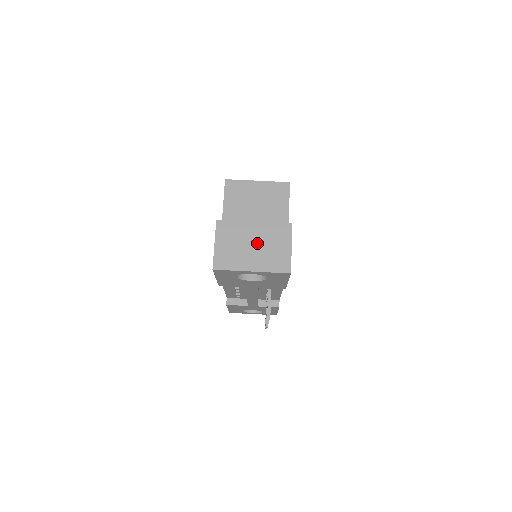
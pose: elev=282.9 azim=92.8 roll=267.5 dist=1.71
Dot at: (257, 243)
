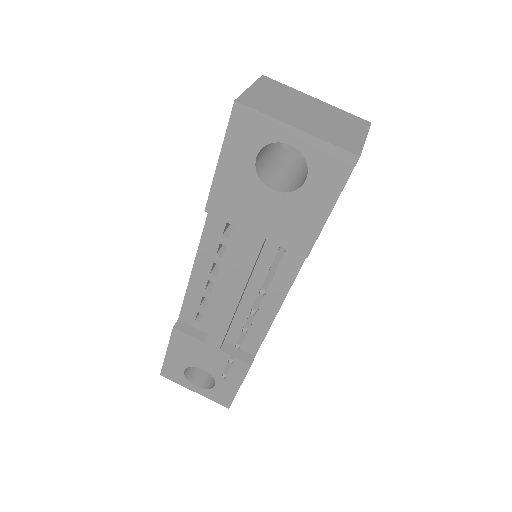
Dot at: (315, 113)
